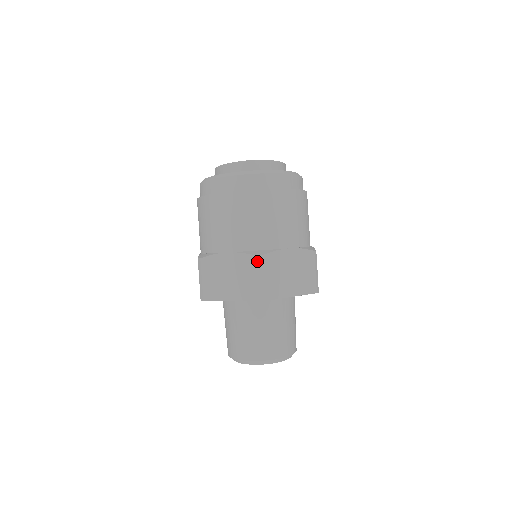
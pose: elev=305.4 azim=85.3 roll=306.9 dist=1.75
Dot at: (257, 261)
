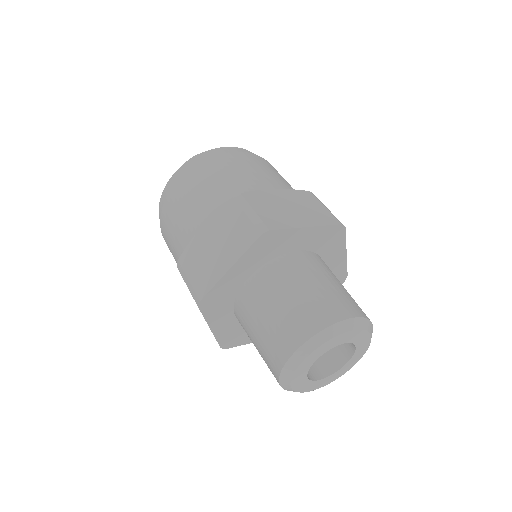
Dot at: (237, 201)
